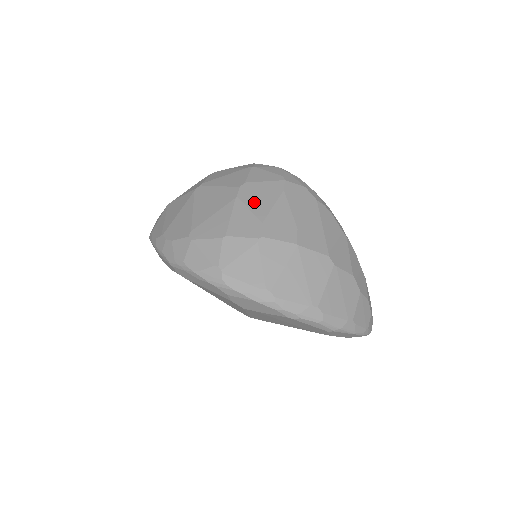
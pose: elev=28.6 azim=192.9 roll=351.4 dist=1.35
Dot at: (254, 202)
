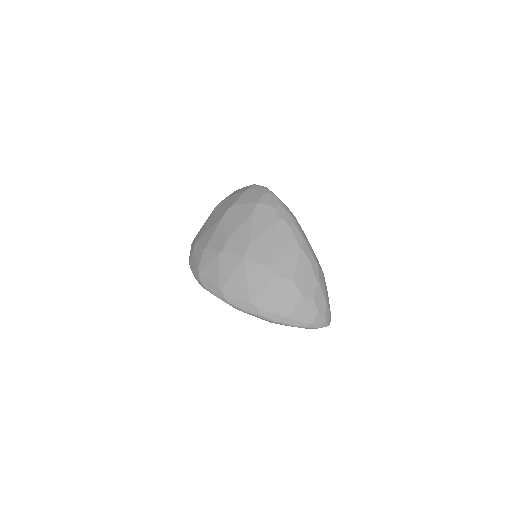
Dot at: (230, 222)
